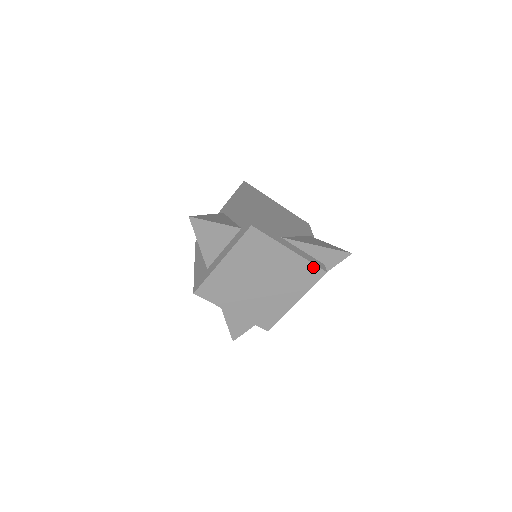
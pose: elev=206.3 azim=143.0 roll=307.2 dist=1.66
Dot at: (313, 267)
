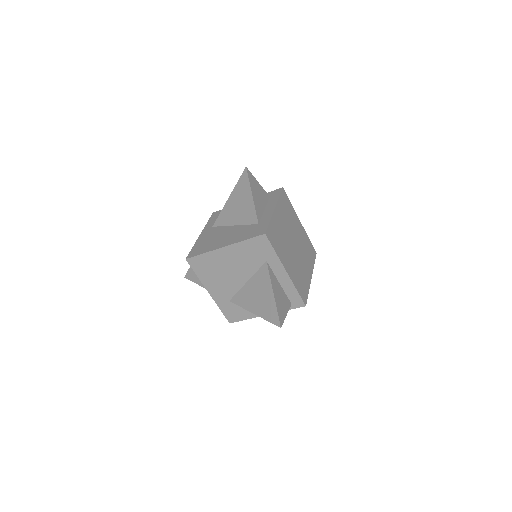
Dot at: (311, 244)
